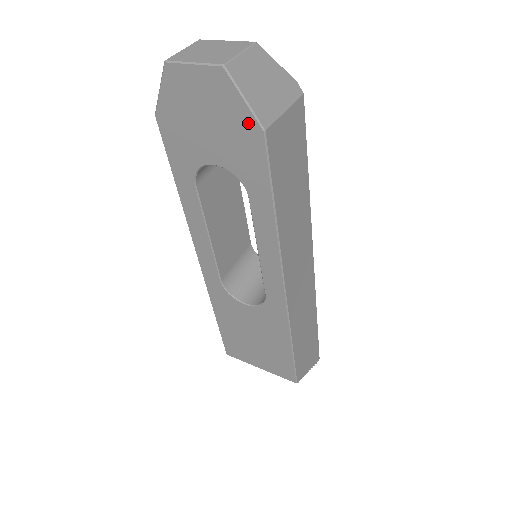
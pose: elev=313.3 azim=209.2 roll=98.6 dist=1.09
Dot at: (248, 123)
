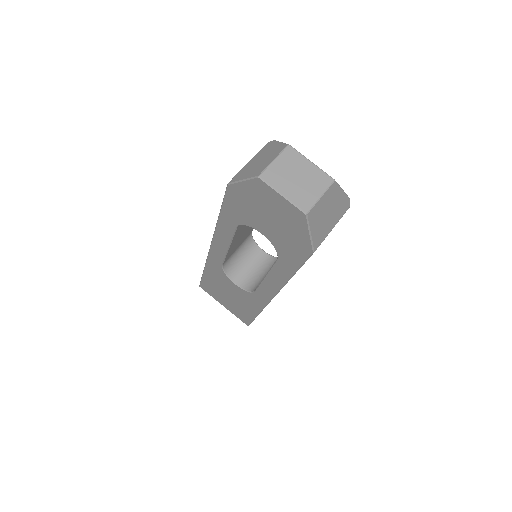
Dot at: (304, 242)
